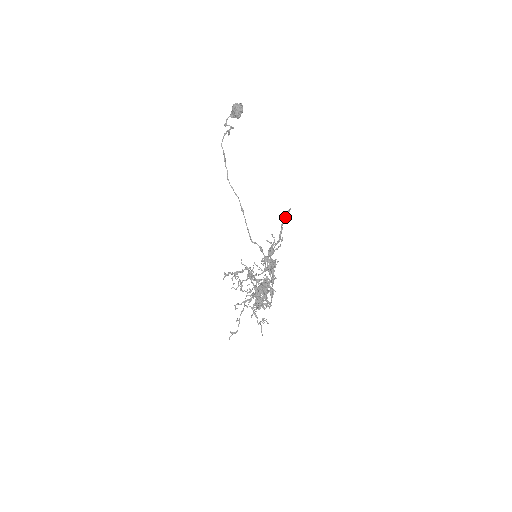
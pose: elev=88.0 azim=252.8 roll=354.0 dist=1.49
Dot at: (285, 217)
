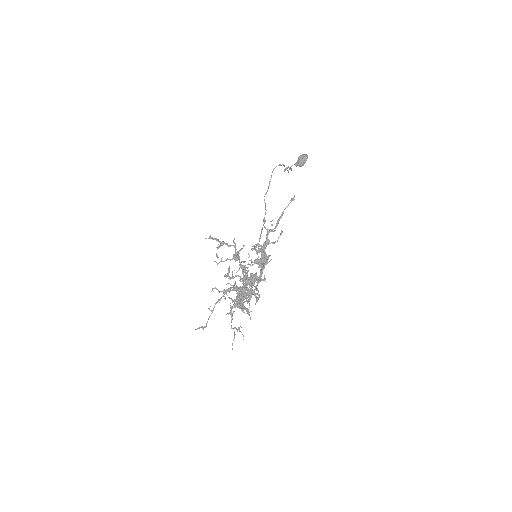
Dot at: occluded
